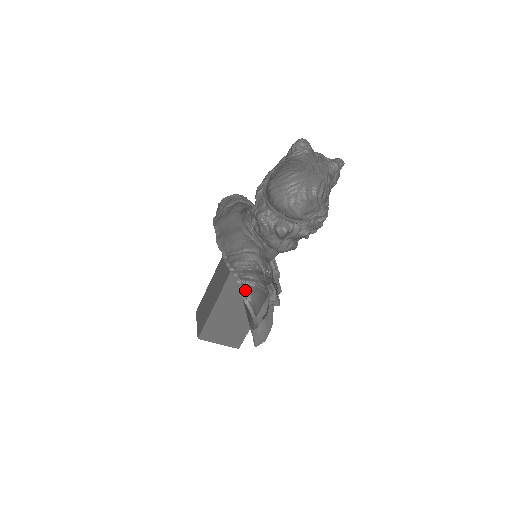
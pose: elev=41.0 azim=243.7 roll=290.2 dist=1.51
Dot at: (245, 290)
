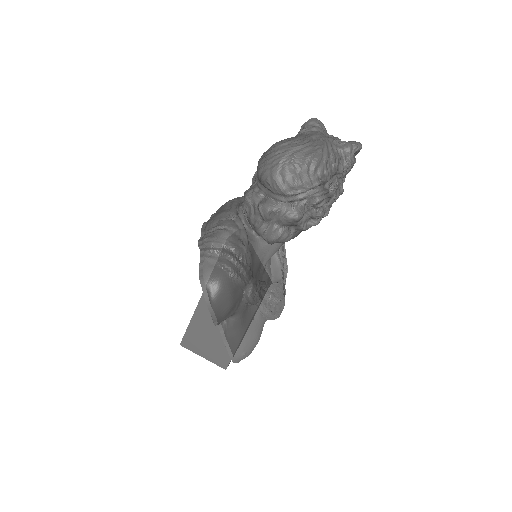
Dot at: (204, 268)
